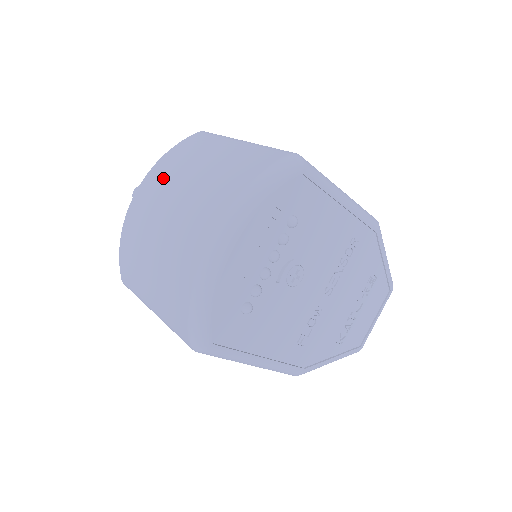
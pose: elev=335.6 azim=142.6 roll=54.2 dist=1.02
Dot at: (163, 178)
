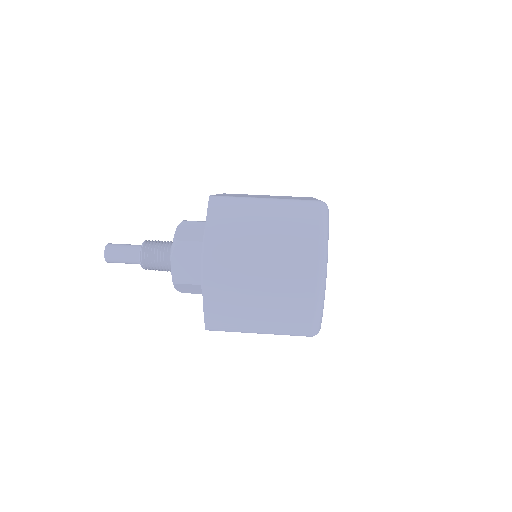
Dot at: (229, 251)
